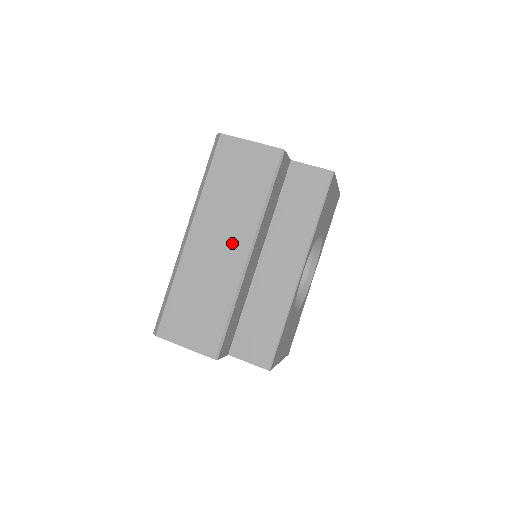
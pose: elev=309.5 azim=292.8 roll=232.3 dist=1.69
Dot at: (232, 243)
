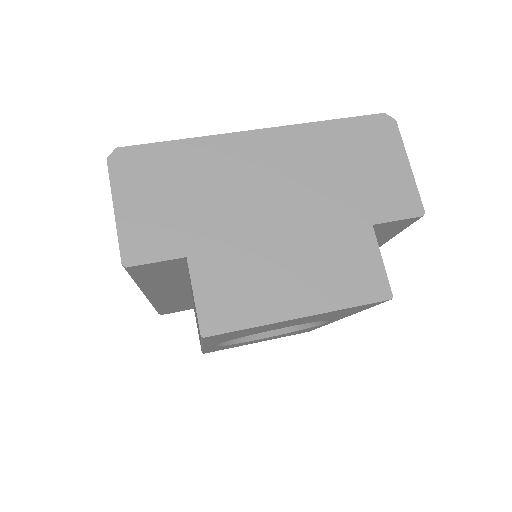
Dot at: occluded
